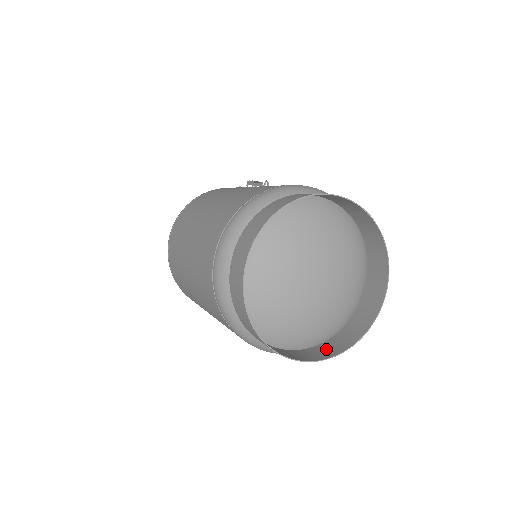
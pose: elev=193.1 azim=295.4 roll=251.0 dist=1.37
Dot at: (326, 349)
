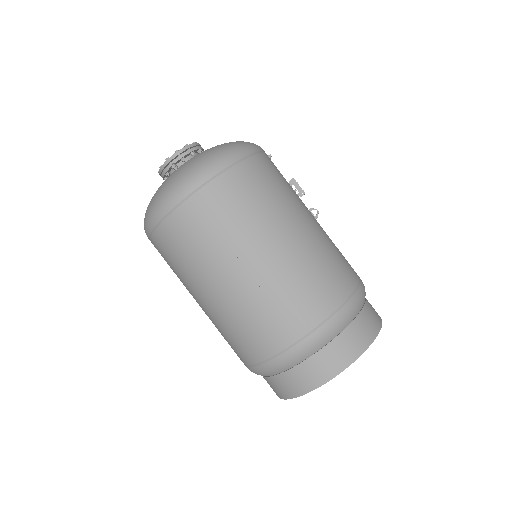
Dot at: occluded
